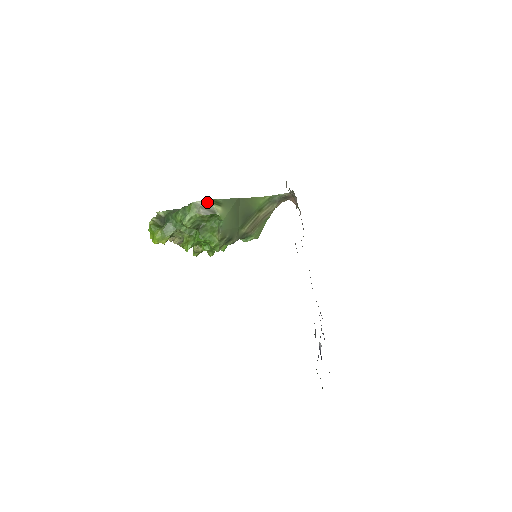
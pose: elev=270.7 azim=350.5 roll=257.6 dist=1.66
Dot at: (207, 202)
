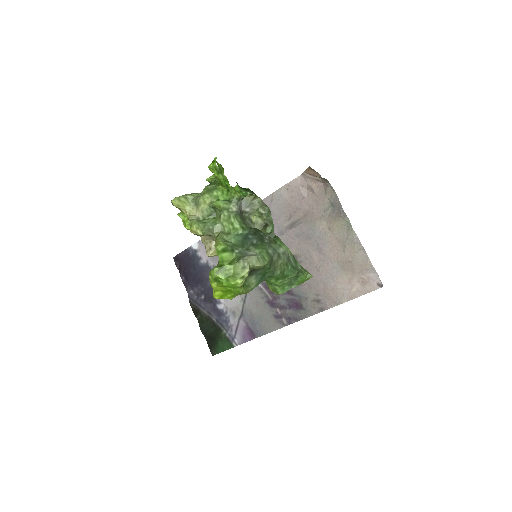
Dot at: occluded
